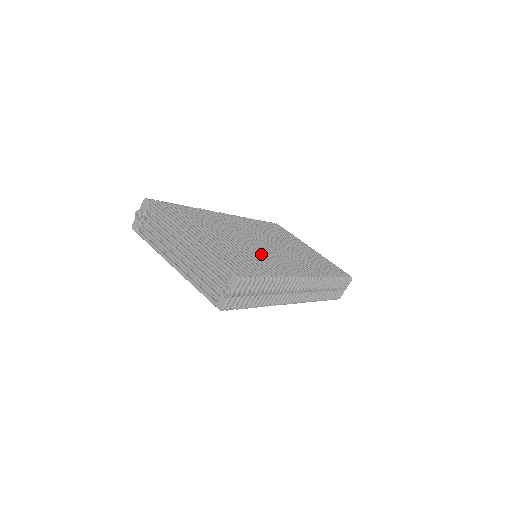
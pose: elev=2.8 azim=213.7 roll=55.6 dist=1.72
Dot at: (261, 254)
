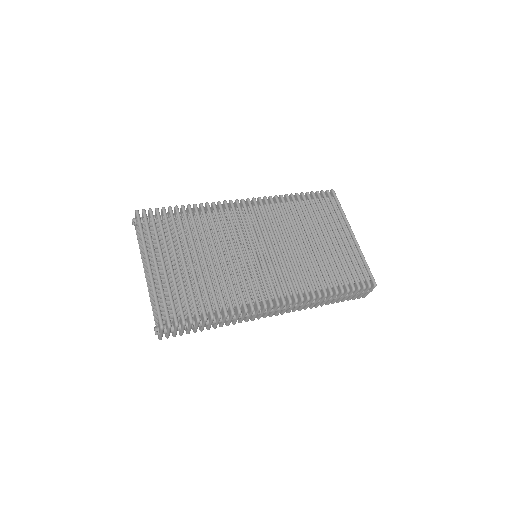
Dot at: (234, 274)
